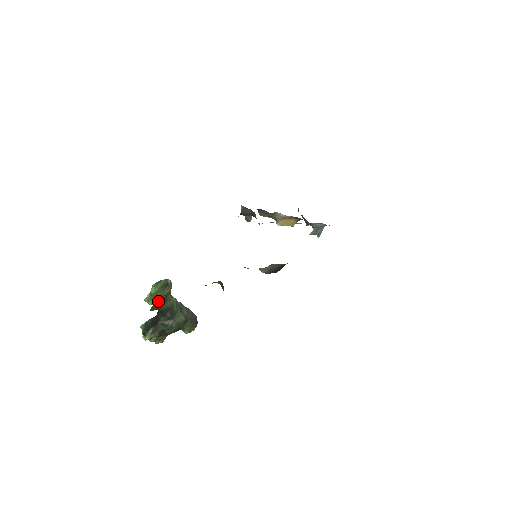
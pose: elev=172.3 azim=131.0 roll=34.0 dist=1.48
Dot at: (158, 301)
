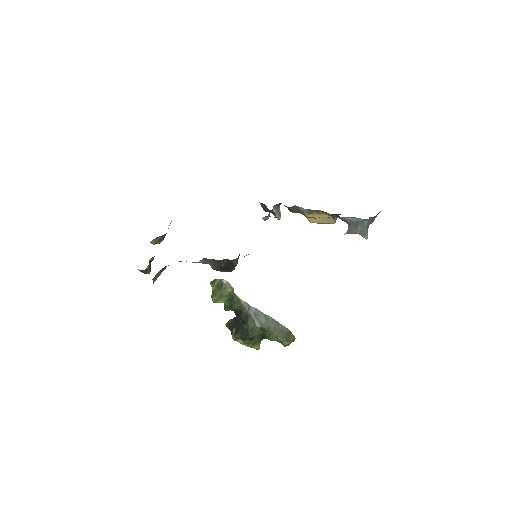
Dot at: (223, 300)
